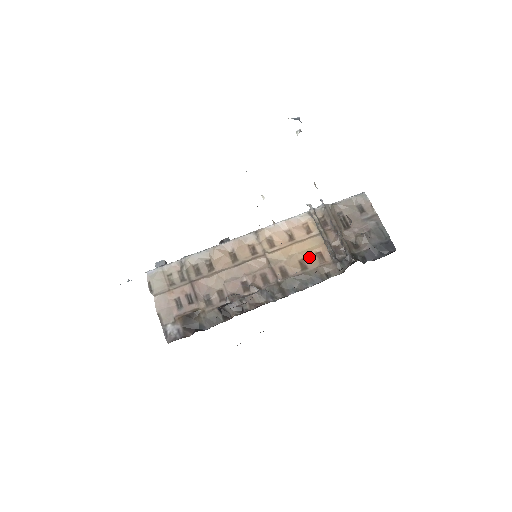
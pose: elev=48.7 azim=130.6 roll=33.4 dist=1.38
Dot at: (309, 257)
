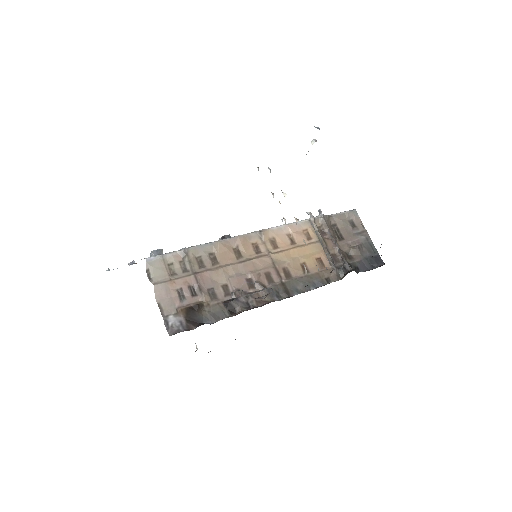
Dot at: (310, 261)
